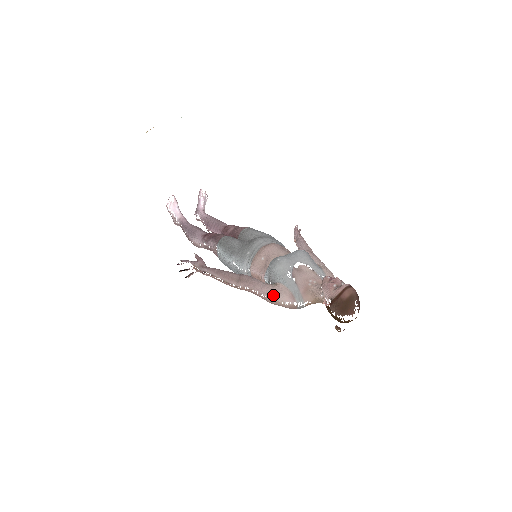
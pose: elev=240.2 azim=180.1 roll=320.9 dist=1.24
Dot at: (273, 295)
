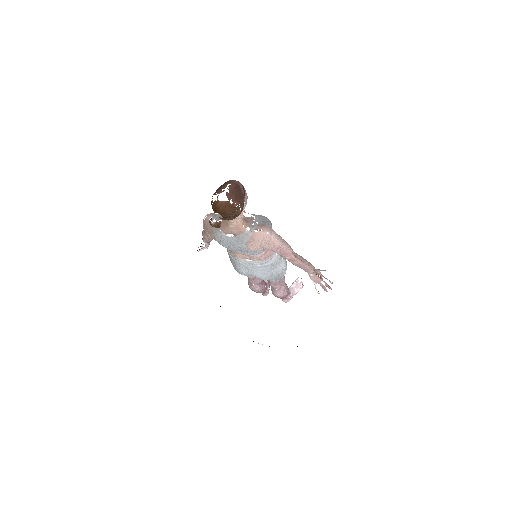
Dot at: occluded
